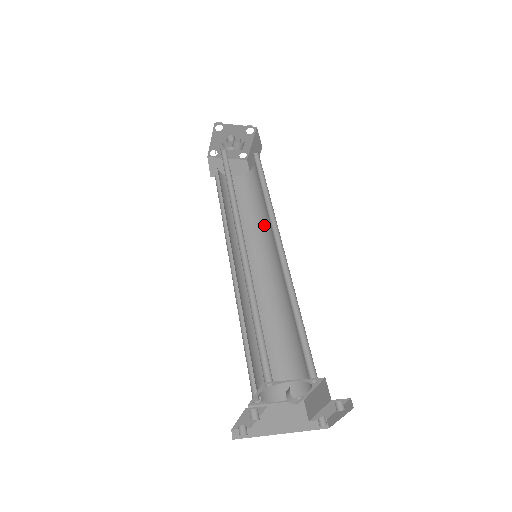
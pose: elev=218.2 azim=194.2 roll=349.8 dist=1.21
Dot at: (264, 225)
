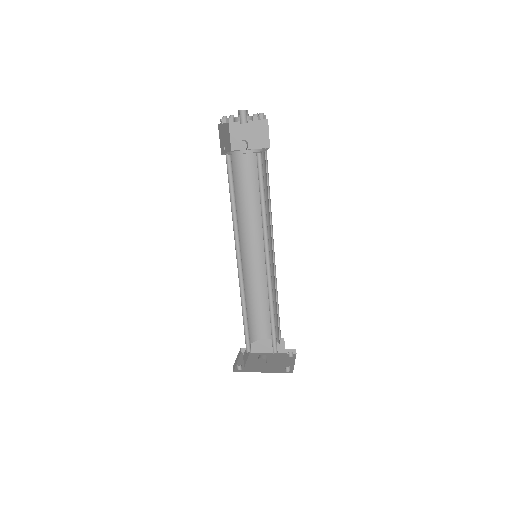
Dot at: (269, 218)
